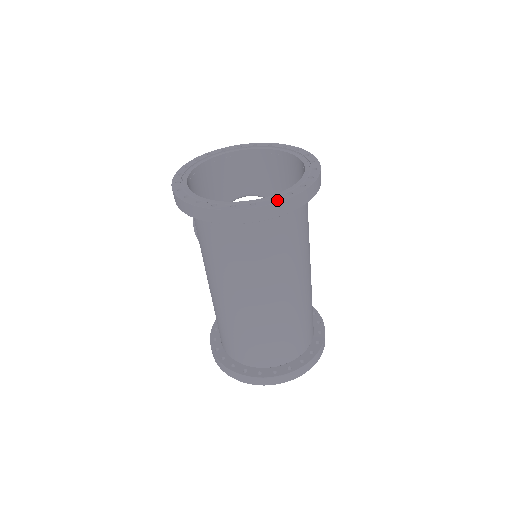
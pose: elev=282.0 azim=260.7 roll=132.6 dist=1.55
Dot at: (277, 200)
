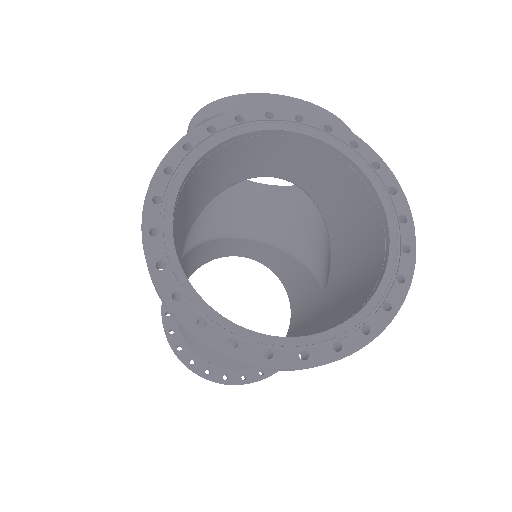
Dot at: (311, 360)
